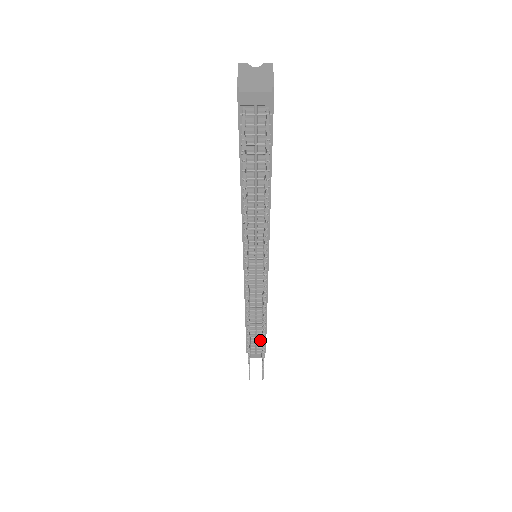
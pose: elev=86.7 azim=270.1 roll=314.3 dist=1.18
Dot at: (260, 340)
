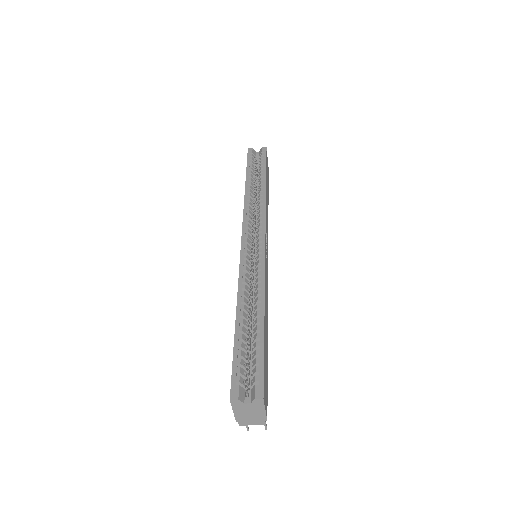
Dot at: occluded
